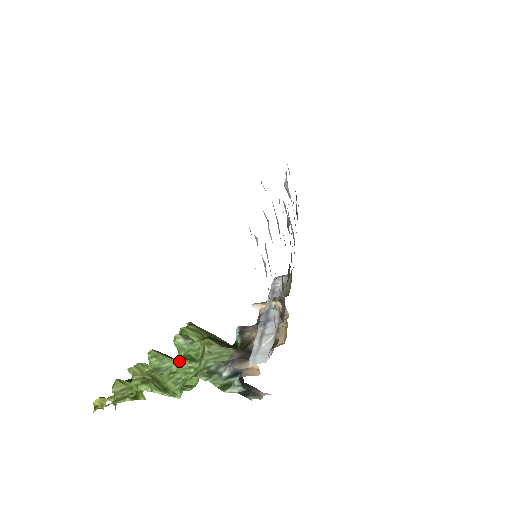
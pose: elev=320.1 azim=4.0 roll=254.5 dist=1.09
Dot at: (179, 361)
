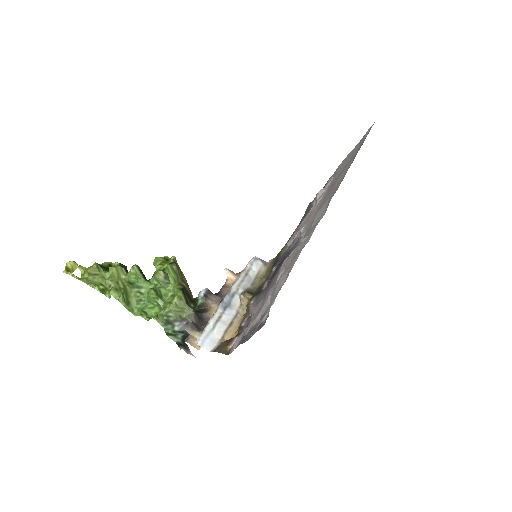
Dot at: (151, 293)
